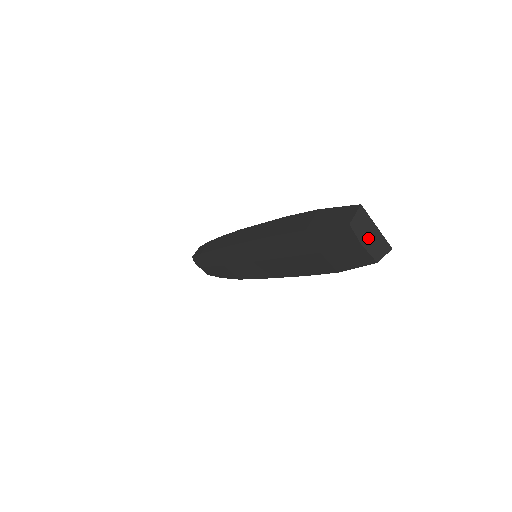
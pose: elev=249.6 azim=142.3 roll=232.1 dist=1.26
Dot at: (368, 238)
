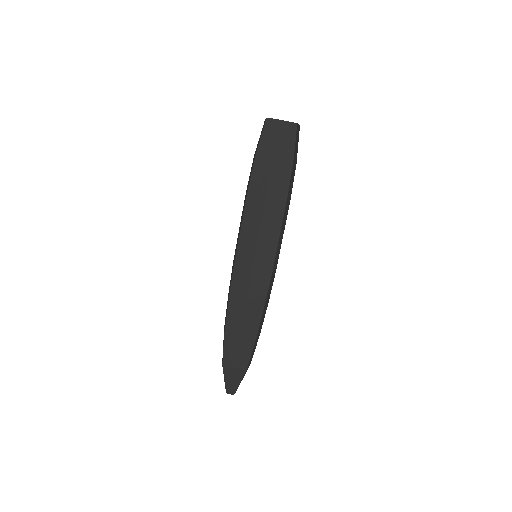
Dot at: occluded
